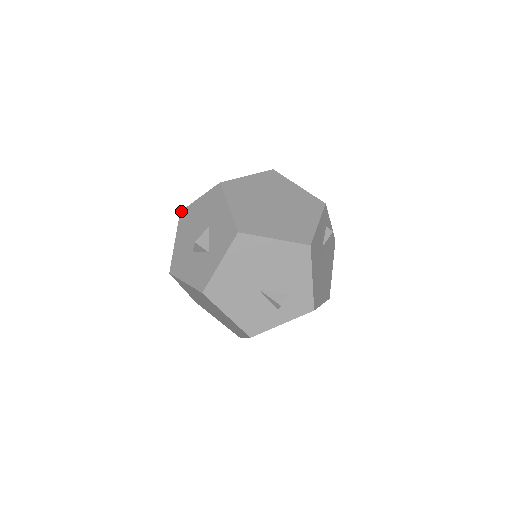
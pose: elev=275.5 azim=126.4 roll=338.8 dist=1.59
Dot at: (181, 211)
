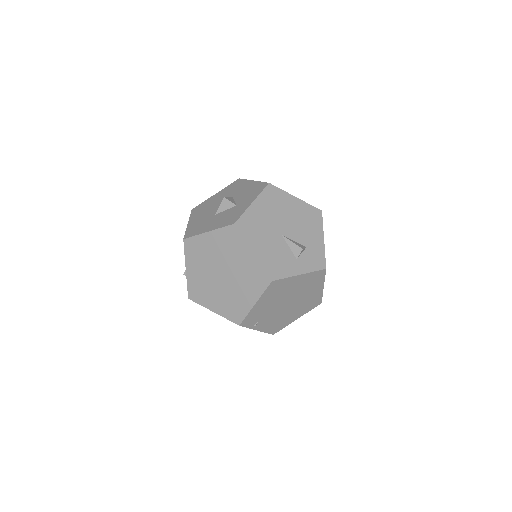
Dot at: (193, 208)
